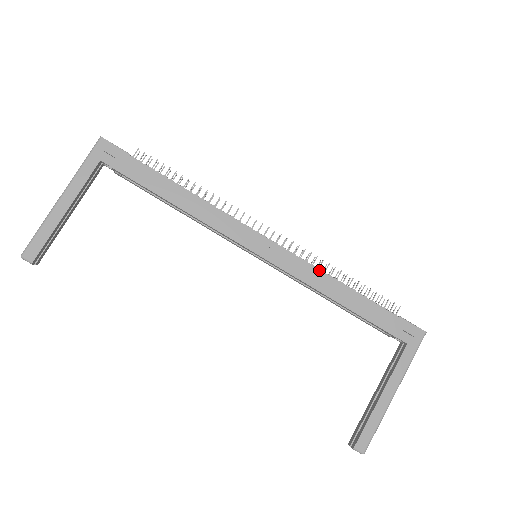
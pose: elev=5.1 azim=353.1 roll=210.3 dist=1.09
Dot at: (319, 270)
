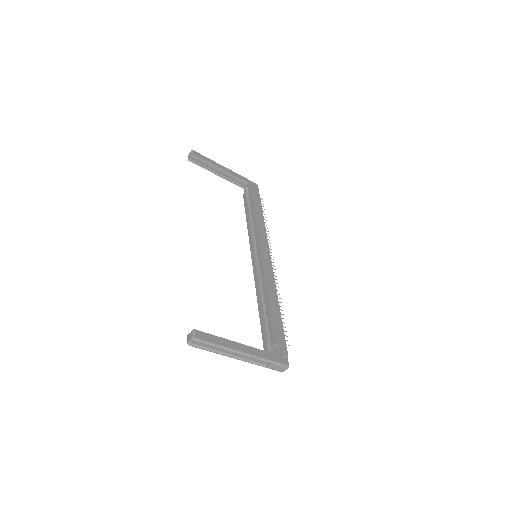
Dot at: (275, 286)
